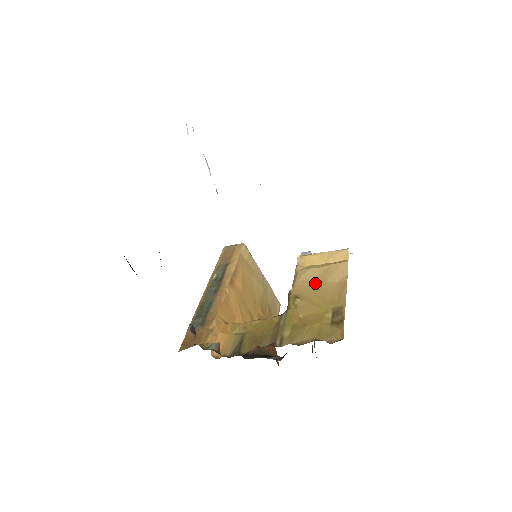
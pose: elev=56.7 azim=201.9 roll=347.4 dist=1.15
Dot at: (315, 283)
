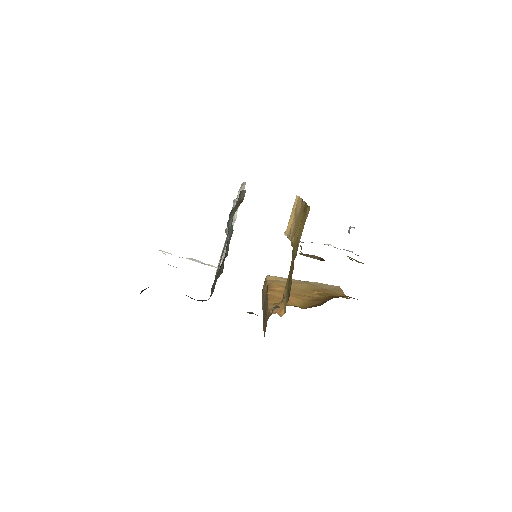
Dot at: (295, 225)
